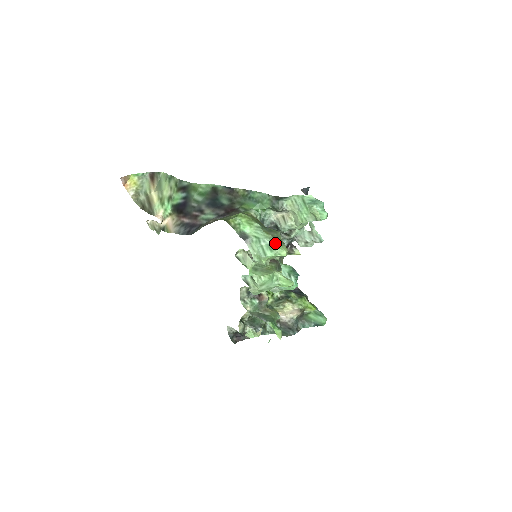
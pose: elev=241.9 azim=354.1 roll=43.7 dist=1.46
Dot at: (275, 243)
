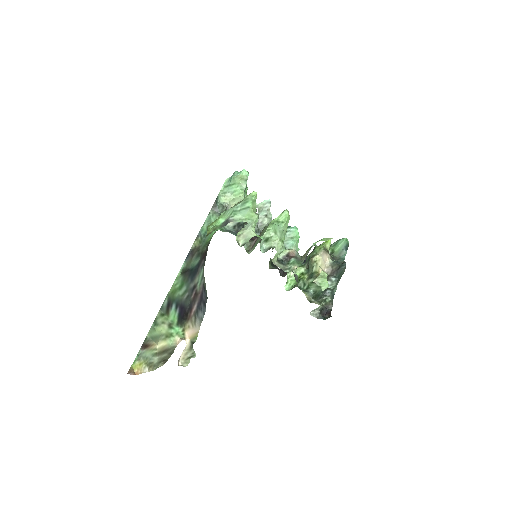
Dot at: (243, 199)
